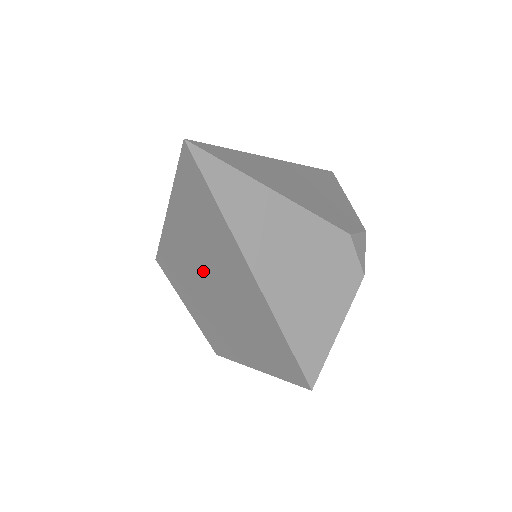
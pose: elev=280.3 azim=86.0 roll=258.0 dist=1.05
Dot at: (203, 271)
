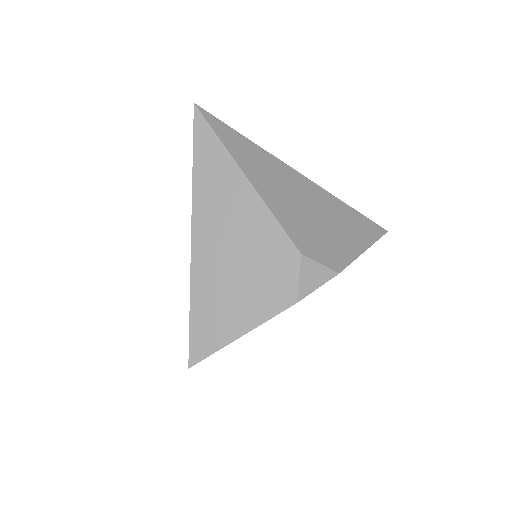
Dot at: occluded
